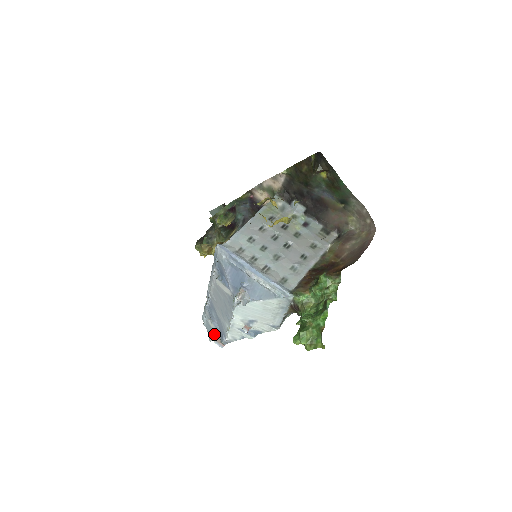
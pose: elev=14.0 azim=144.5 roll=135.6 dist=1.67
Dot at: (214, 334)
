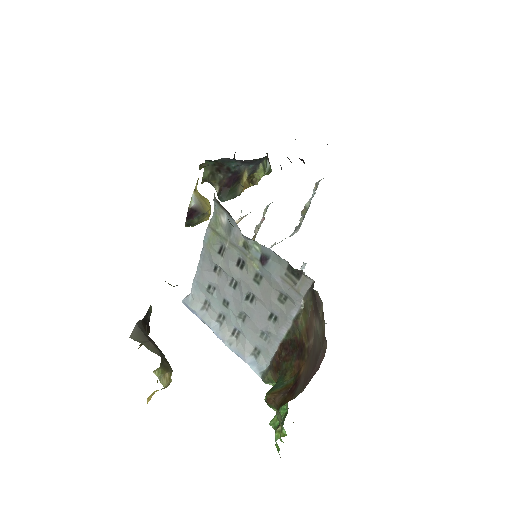
Dot at: occluded
